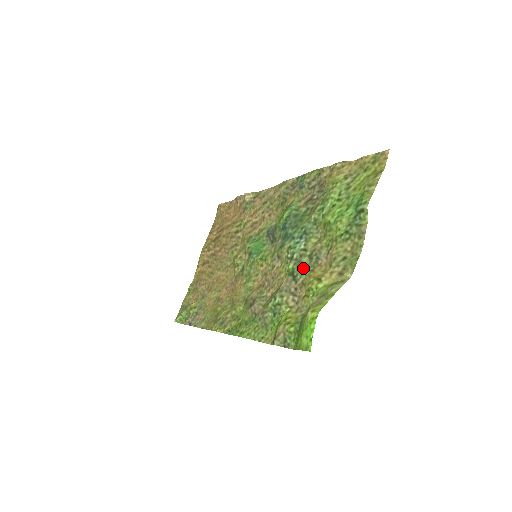
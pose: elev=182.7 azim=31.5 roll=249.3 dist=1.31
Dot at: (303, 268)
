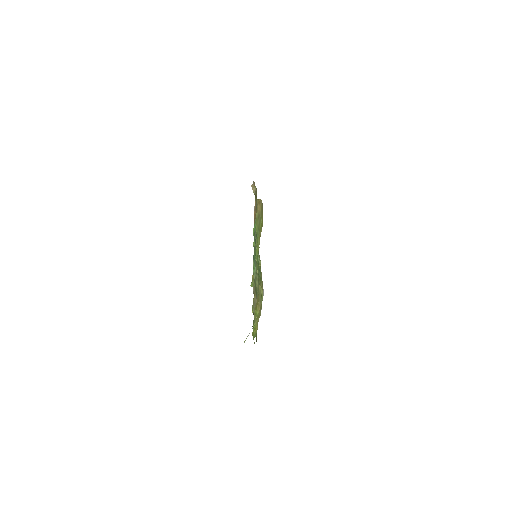
Dot at: (257, 290)
